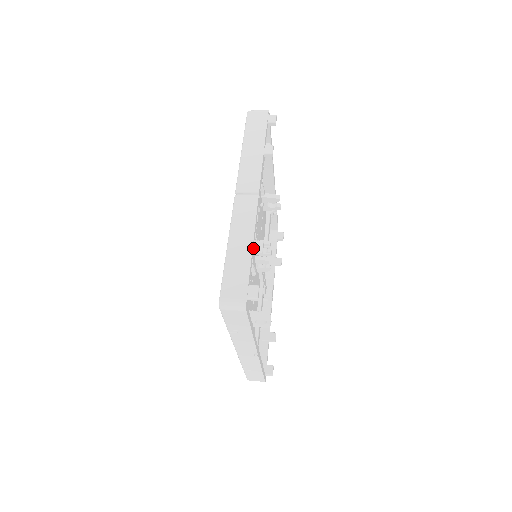
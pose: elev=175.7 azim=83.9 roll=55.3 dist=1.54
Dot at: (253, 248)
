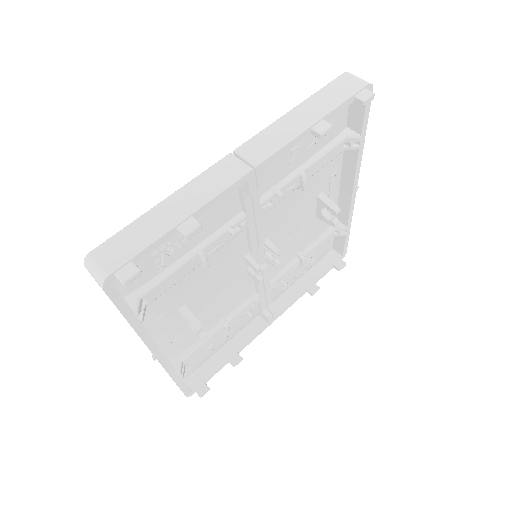
Dot at: (182, 224)
